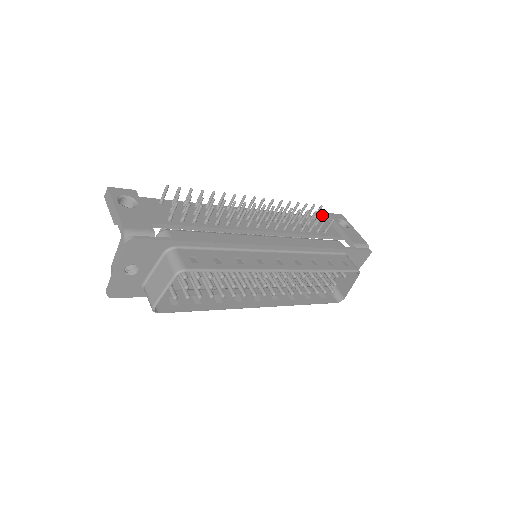
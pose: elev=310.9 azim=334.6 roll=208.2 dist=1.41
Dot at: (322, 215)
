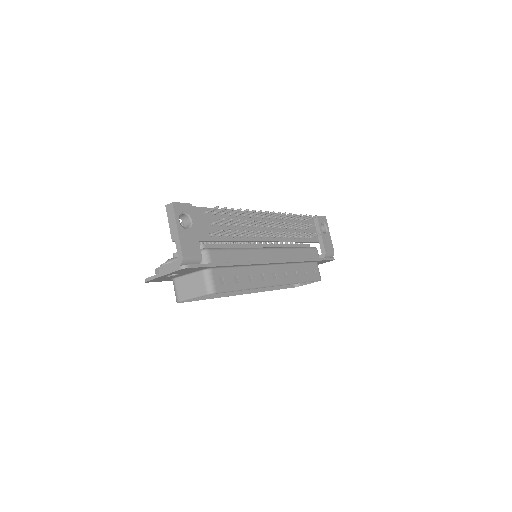
Dot at: occluded
